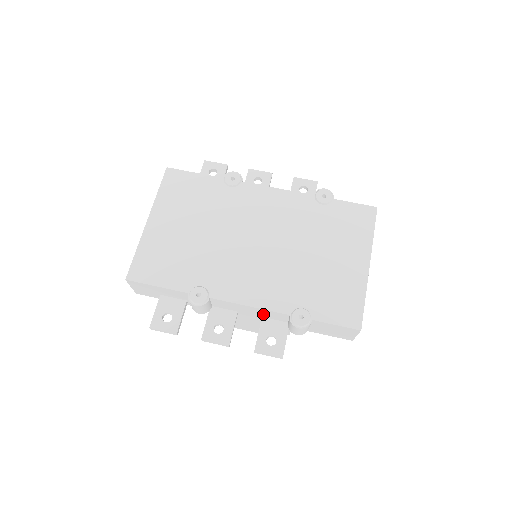
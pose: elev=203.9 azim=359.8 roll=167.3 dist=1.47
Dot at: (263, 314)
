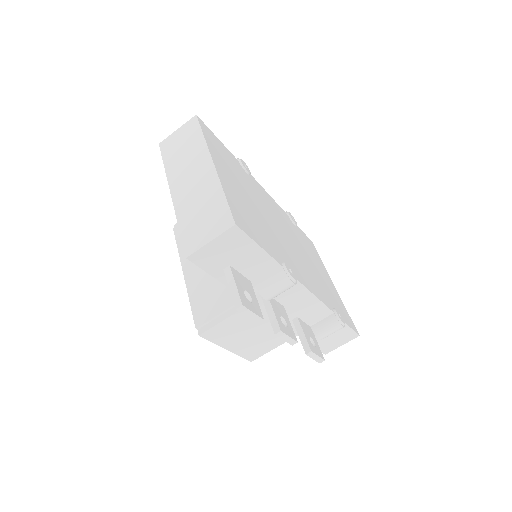
Dot at: (307, 311)
